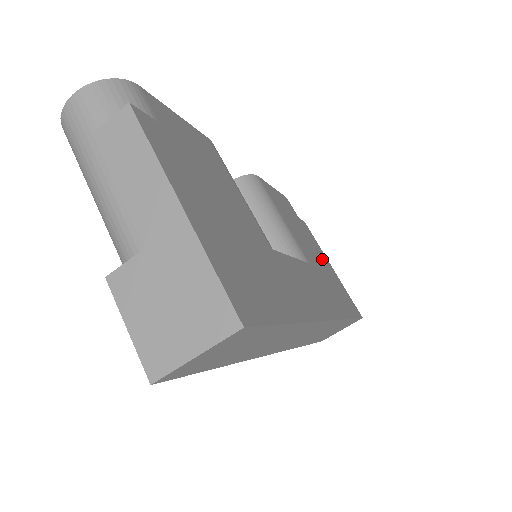
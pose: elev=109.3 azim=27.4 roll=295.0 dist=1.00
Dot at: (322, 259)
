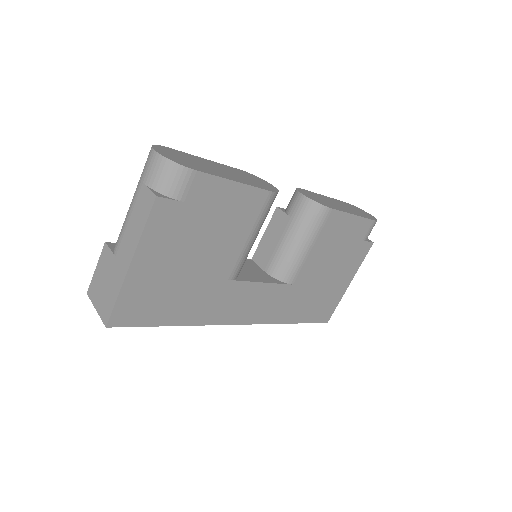
Dot at: (338, 278)
